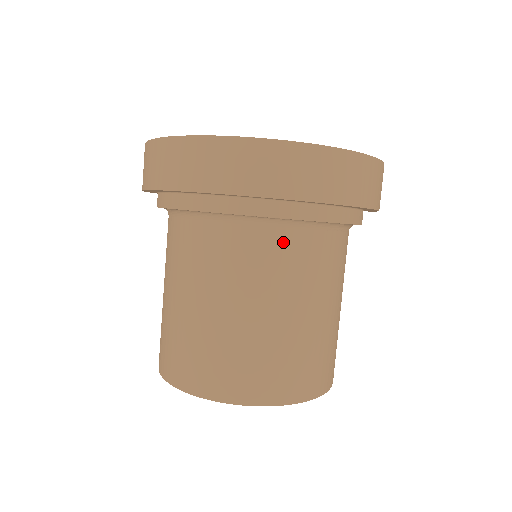
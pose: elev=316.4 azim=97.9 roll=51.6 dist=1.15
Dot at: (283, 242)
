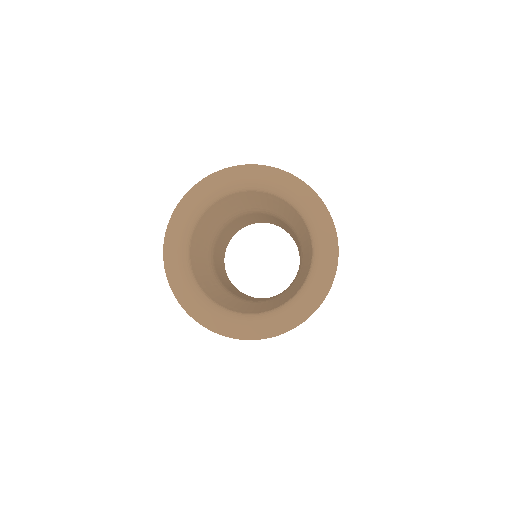
Dot at: occluded
